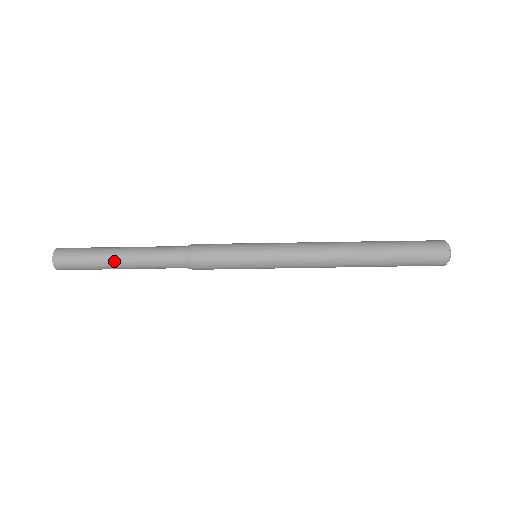
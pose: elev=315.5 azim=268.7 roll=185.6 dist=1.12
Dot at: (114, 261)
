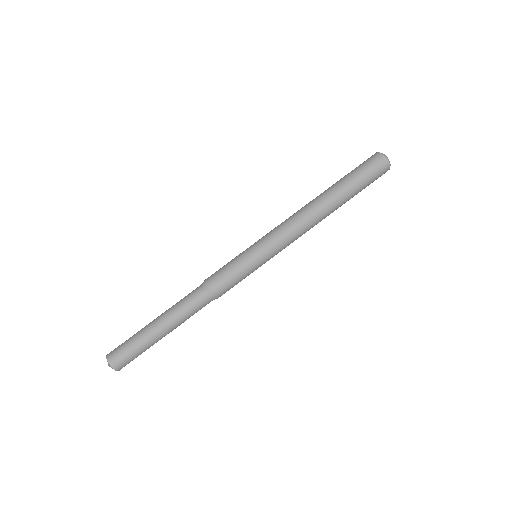
Dot at: (156, 332)
